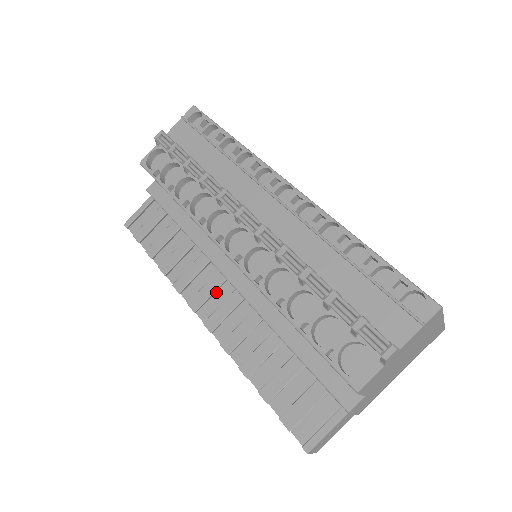
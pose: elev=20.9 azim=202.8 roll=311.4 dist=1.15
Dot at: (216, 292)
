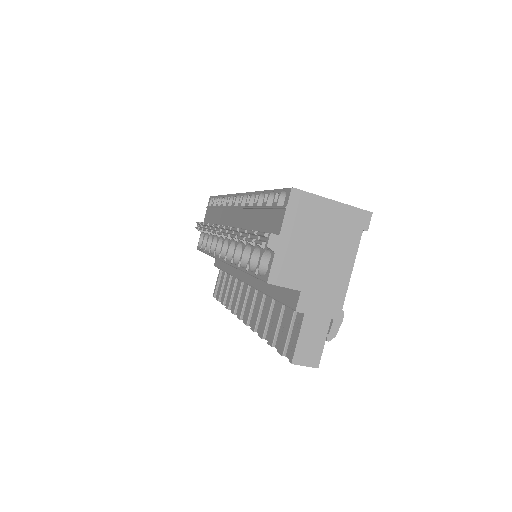
Dot at: (248, 298)
